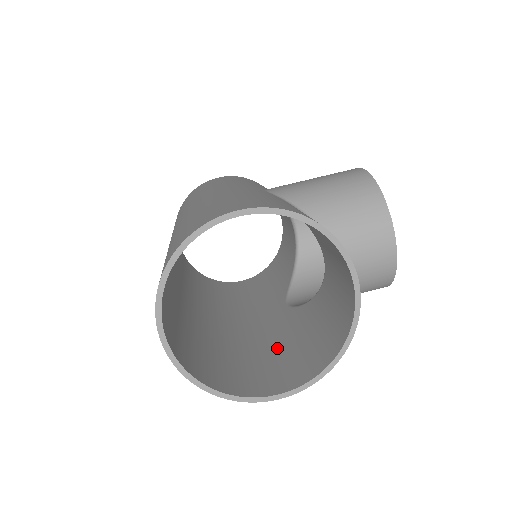
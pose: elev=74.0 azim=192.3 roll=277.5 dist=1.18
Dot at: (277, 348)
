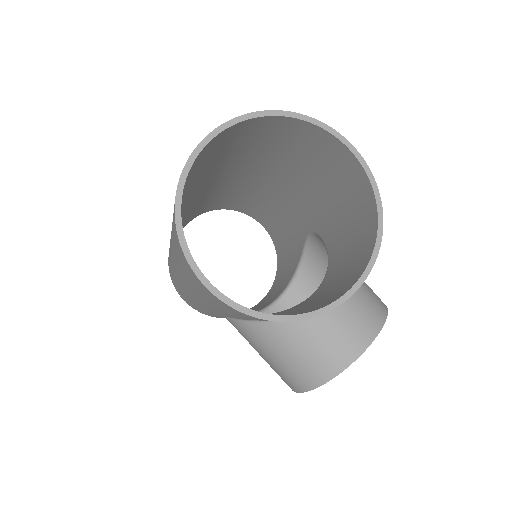
Dot at: occluded
